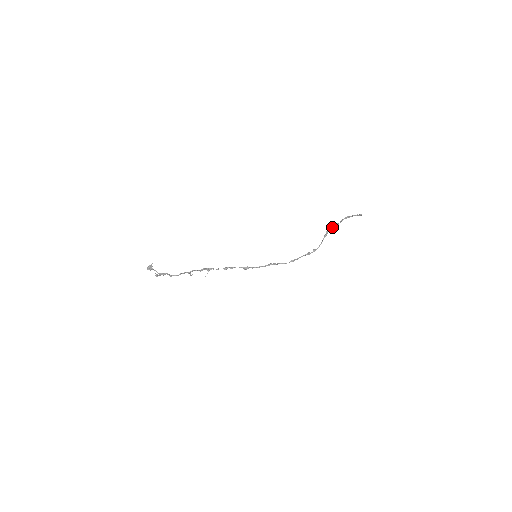
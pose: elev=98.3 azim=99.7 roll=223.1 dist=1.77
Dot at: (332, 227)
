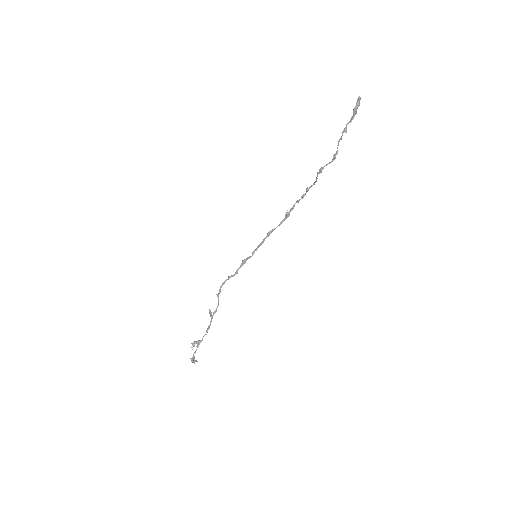
Dot at: occluded
